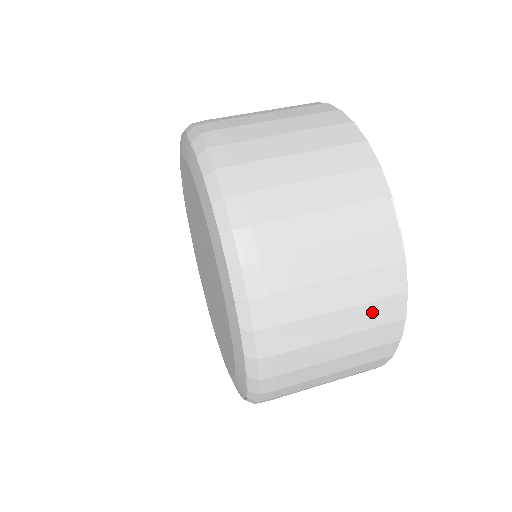
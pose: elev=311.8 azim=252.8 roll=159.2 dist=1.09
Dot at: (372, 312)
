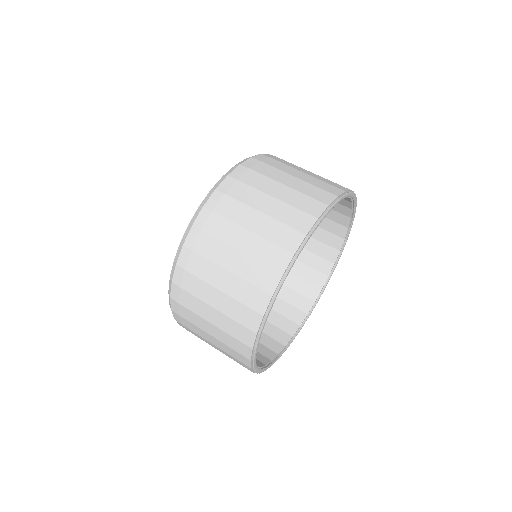
Dot at: (234, 327)
